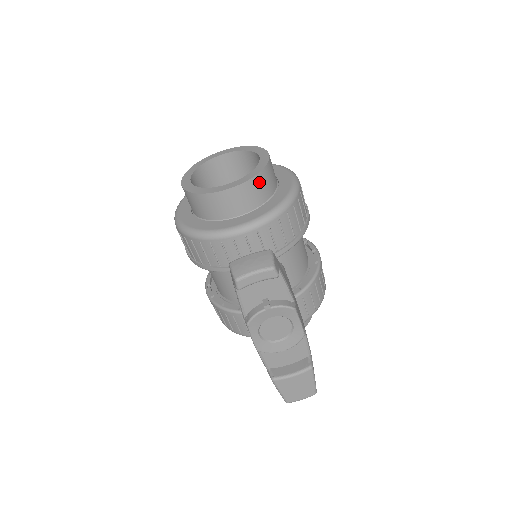
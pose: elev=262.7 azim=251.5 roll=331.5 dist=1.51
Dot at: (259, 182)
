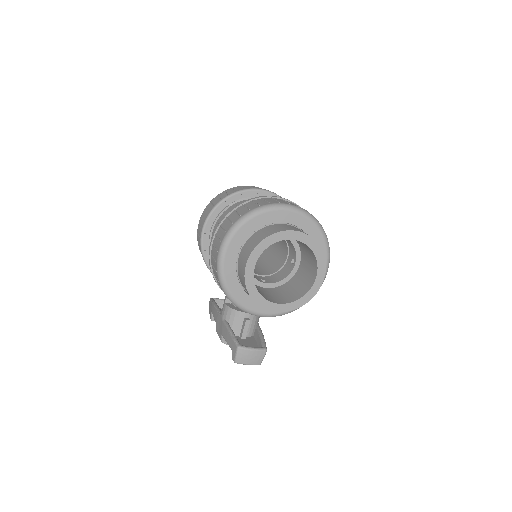
Dot at: occluded
